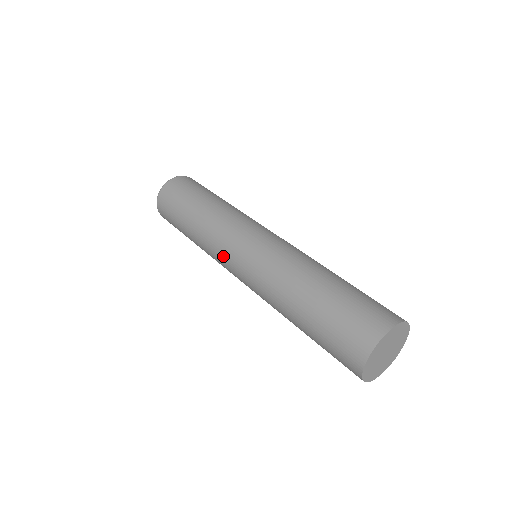
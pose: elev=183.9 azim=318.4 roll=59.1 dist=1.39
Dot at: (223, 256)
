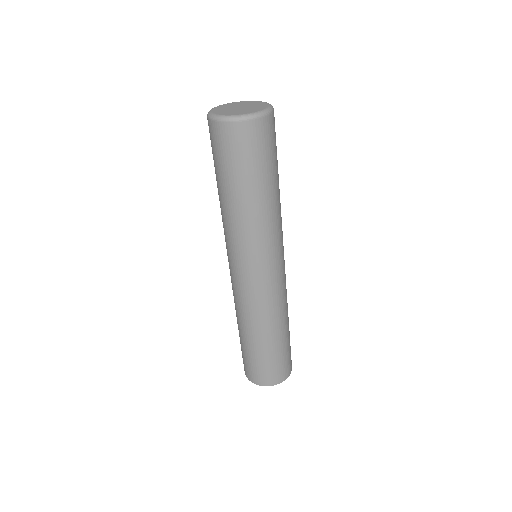
Dot at: occluded
